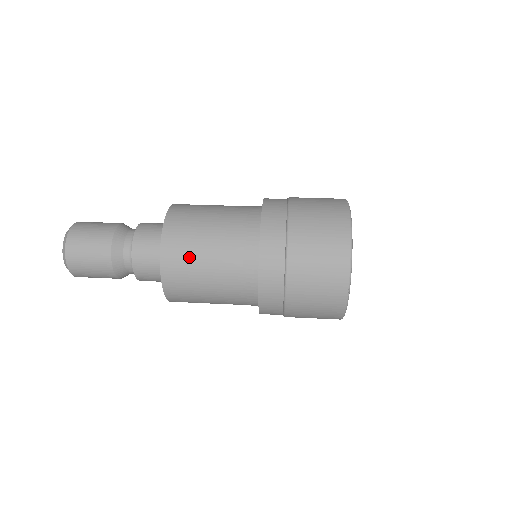
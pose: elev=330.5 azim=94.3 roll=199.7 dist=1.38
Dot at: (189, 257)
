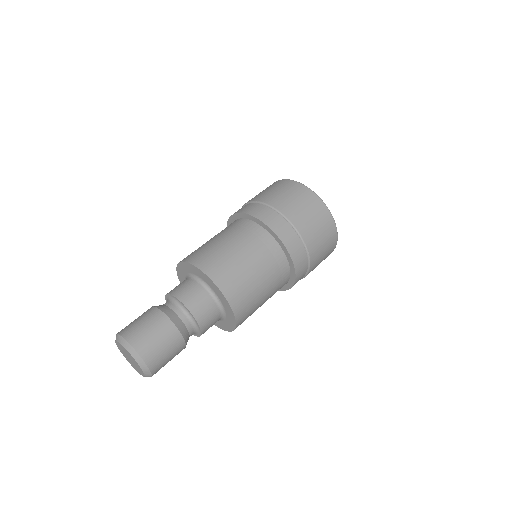
Dot at: occluded
